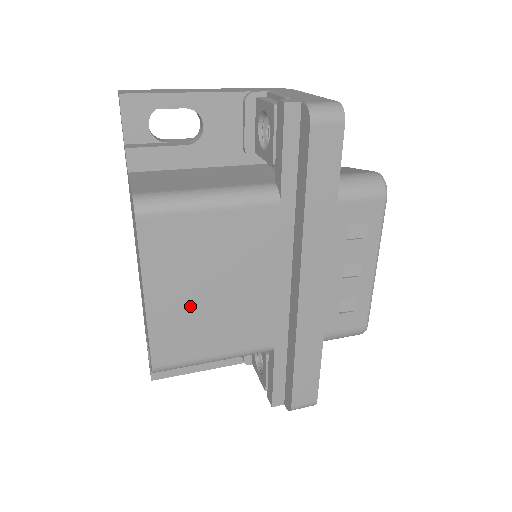
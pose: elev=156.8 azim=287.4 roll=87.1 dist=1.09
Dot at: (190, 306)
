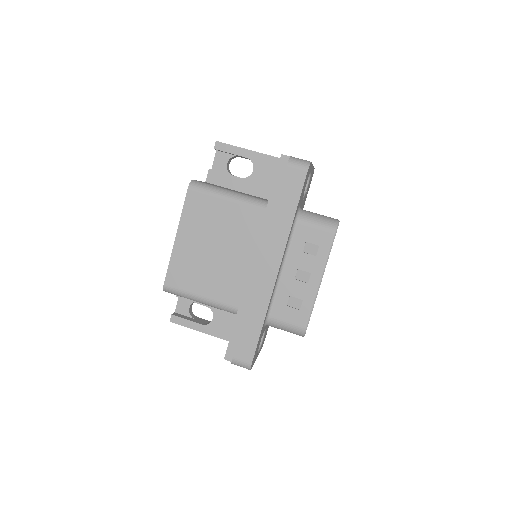
Dot at: (197, 253)
